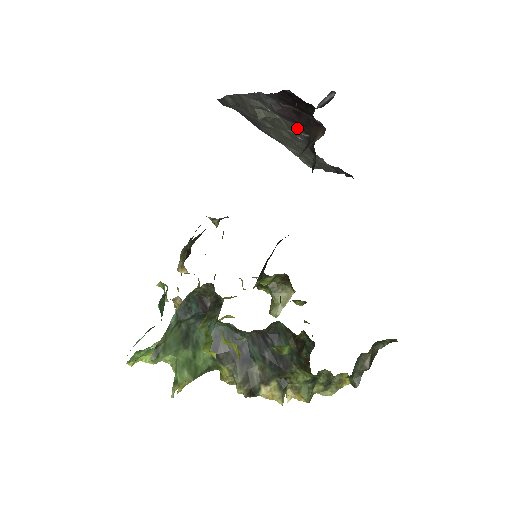
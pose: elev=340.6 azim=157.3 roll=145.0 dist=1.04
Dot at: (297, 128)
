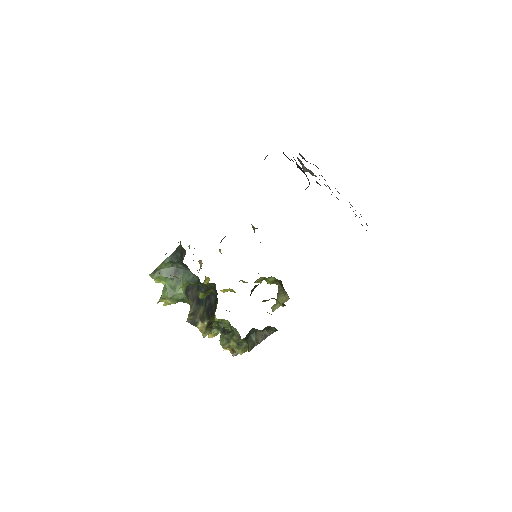
Dot at: (318, 183)
